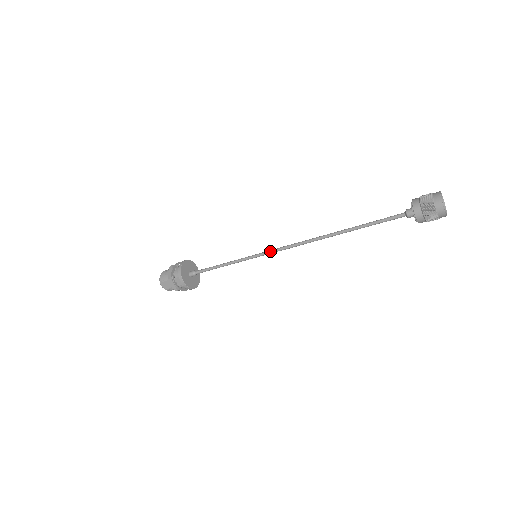
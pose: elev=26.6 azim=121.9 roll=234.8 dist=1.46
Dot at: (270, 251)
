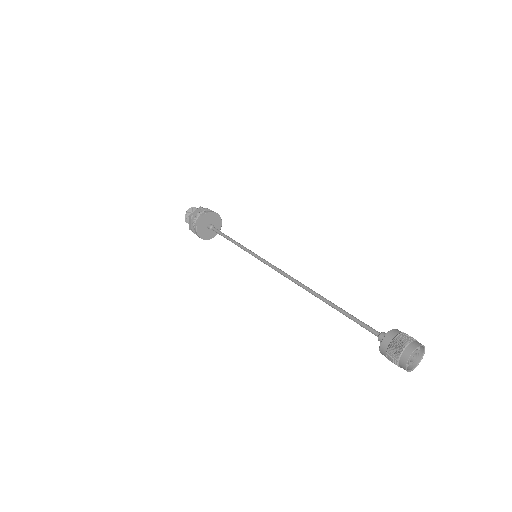
Dot at: (266, 264)
